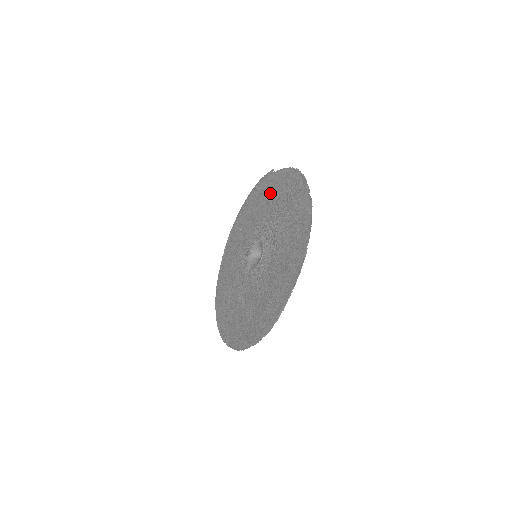
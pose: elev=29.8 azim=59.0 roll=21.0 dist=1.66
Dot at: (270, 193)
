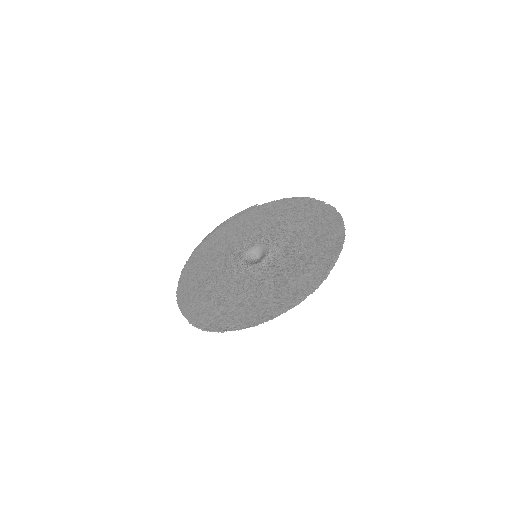
Dot at: (259, 217)
